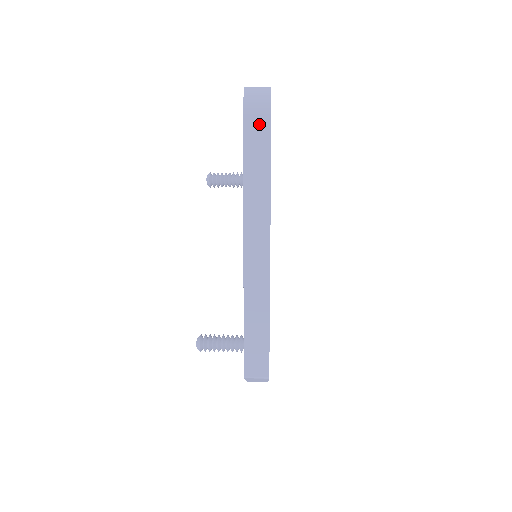
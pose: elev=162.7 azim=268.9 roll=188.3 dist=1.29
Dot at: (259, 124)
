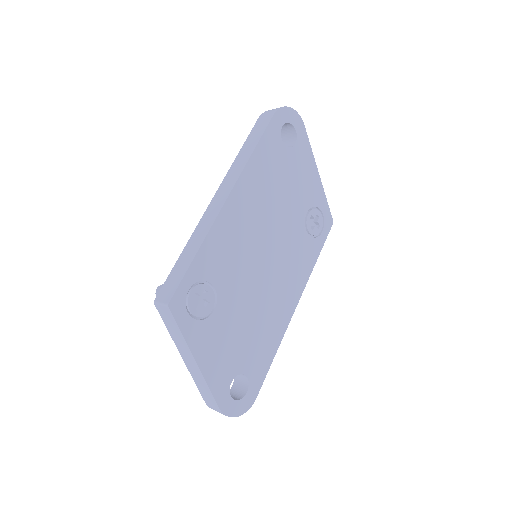
Dot at: (265, 120)
